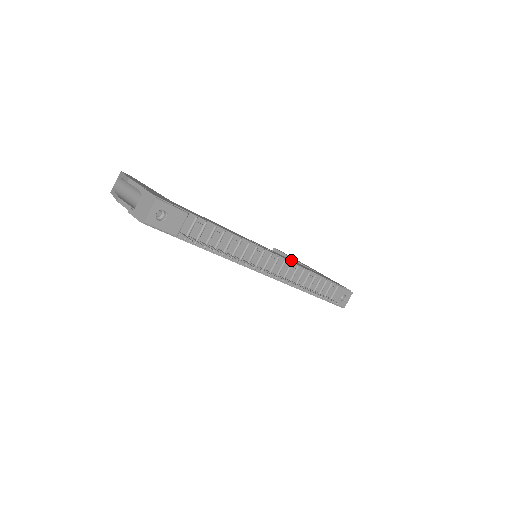
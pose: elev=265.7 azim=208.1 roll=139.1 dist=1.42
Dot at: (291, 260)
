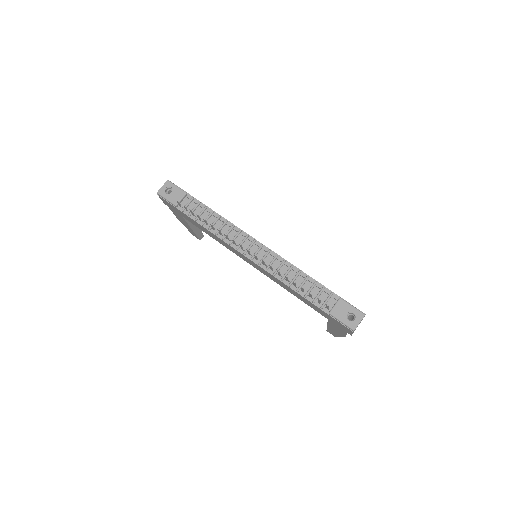
Dot at: occluded
